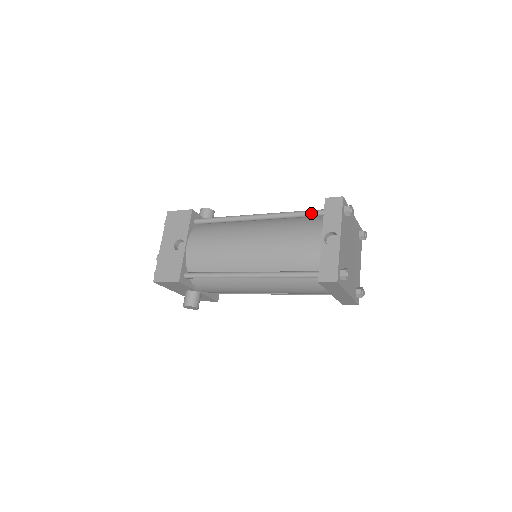
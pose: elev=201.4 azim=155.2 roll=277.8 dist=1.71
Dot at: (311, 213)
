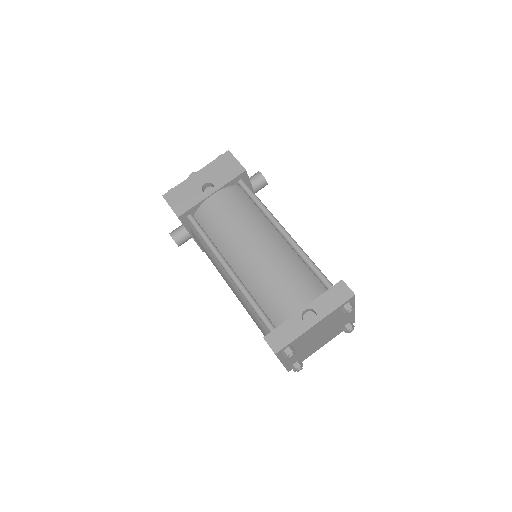
Dot at: (321, 277)
